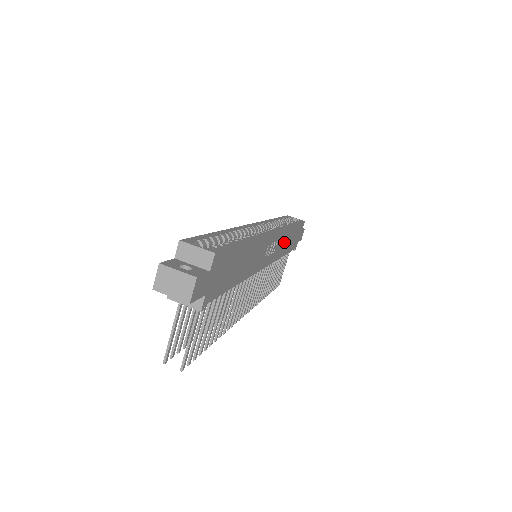
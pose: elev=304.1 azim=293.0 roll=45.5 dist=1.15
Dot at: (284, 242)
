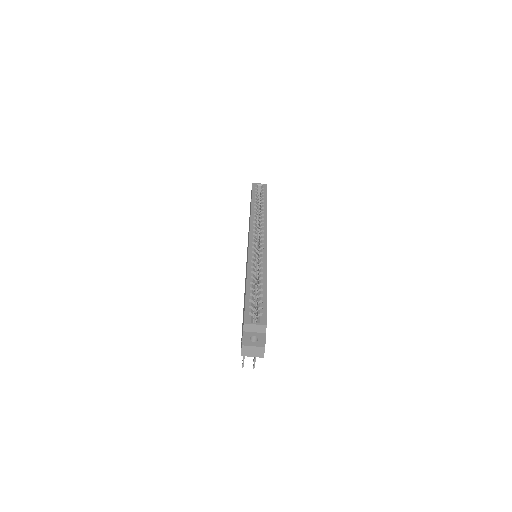
Dot at: occluded
